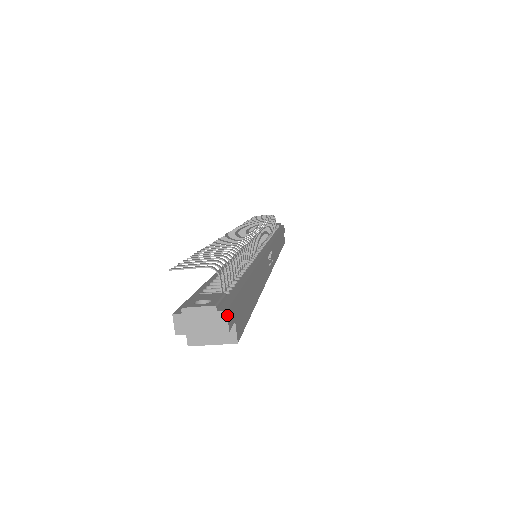
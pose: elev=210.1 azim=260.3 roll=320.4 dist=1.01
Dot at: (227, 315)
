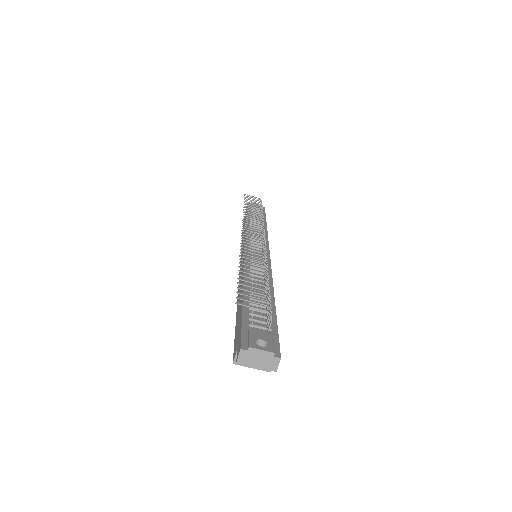
Dot at: occluded
